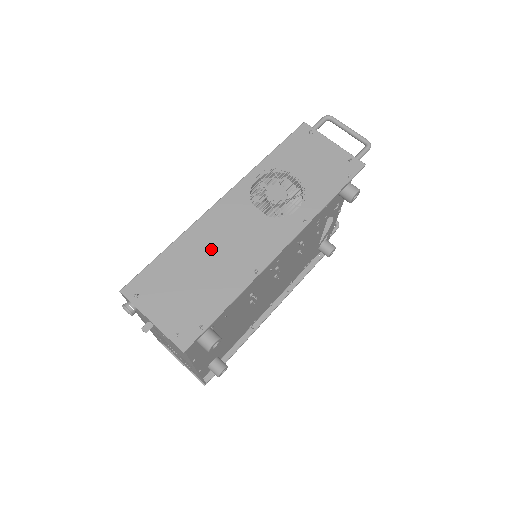
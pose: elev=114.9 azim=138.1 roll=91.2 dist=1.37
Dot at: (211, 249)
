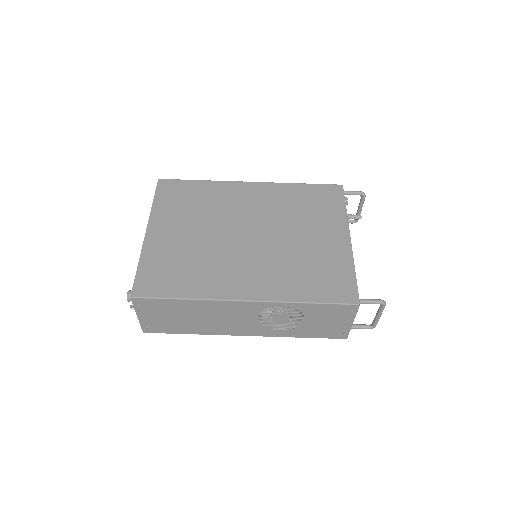
Dot at: (207, 315)
